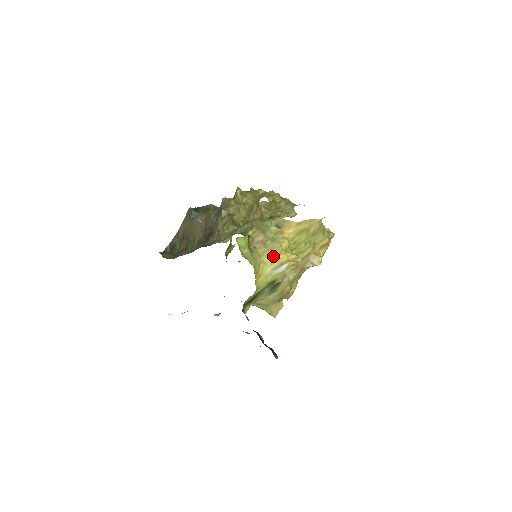
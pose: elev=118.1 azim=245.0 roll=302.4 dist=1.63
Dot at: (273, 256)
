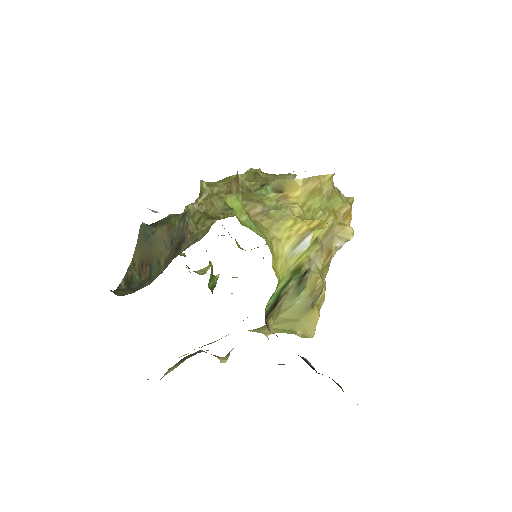
Dot at: (286, 228)
